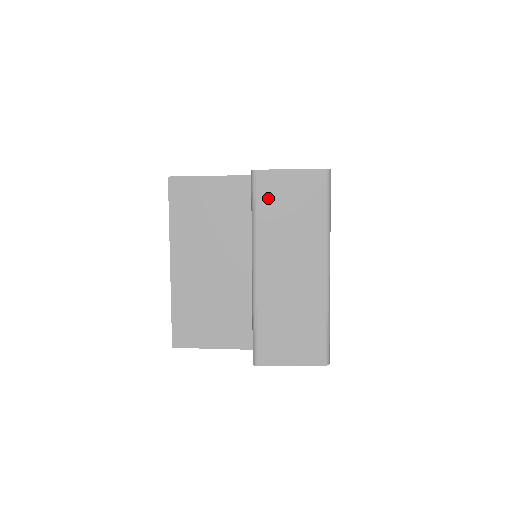
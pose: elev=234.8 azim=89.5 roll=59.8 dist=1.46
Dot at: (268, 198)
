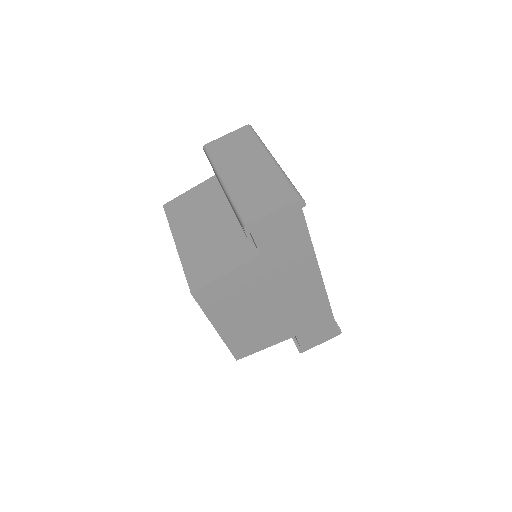
Dot at: (217, 150)
